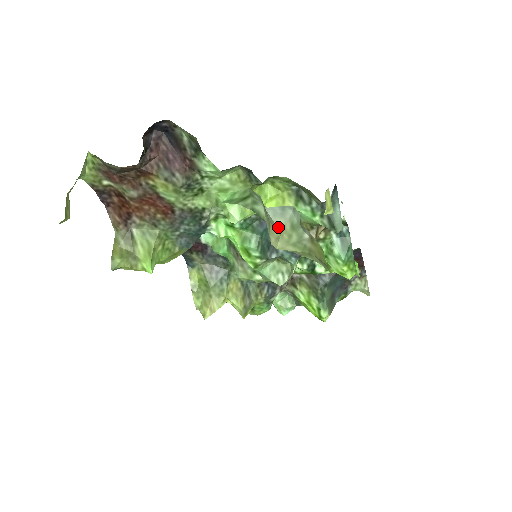
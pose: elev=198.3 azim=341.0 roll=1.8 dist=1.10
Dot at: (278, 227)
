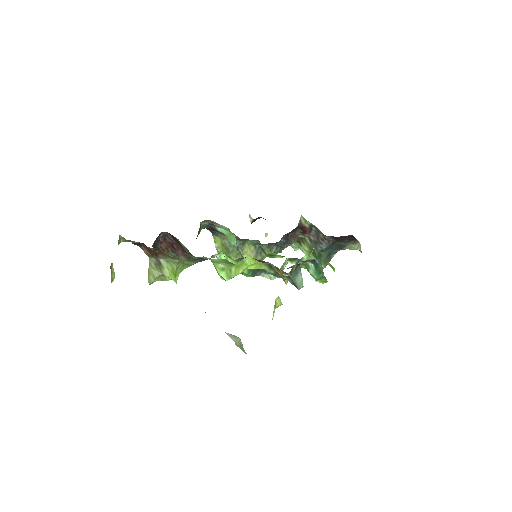
Dot at: (233, 340)
